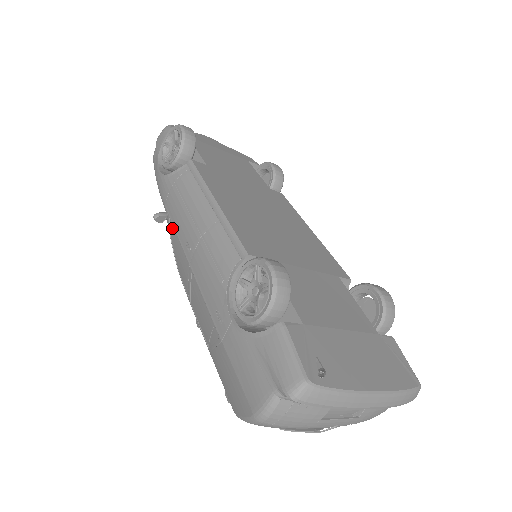
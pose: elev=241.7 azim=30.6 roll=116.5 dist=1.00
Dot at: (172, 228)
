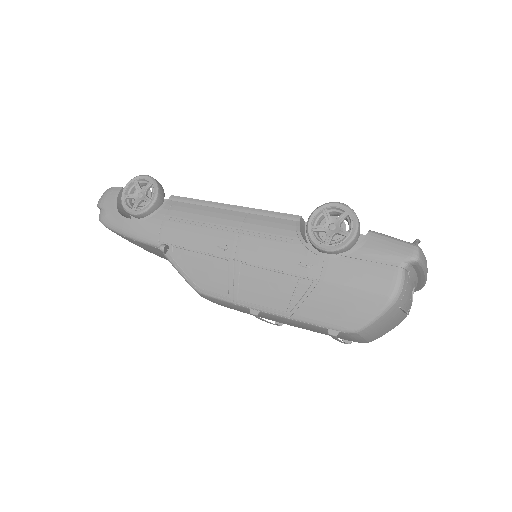
Dot at: (181, 252)
